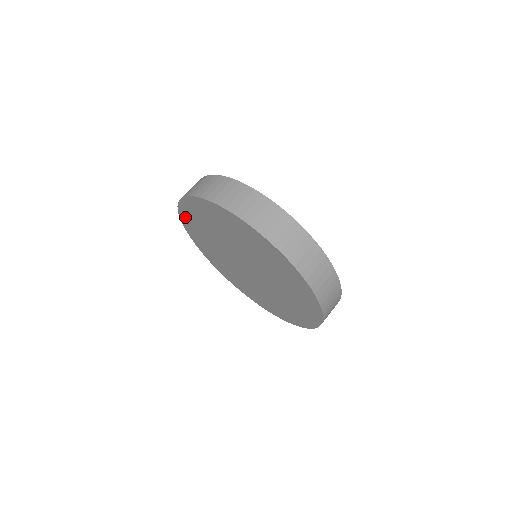
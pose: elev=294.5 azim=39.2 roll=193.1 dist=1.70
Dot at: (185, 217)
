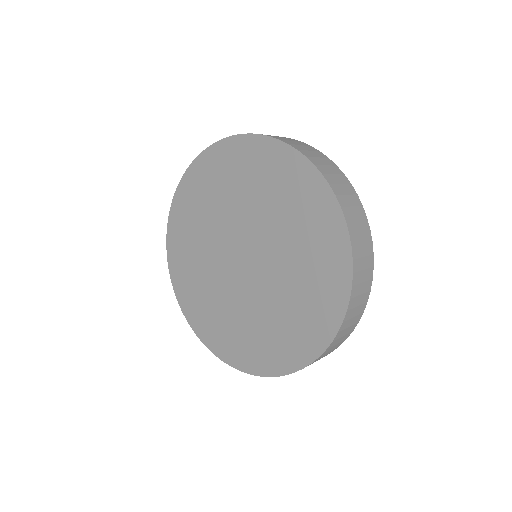
Dot at: (182, 295)
